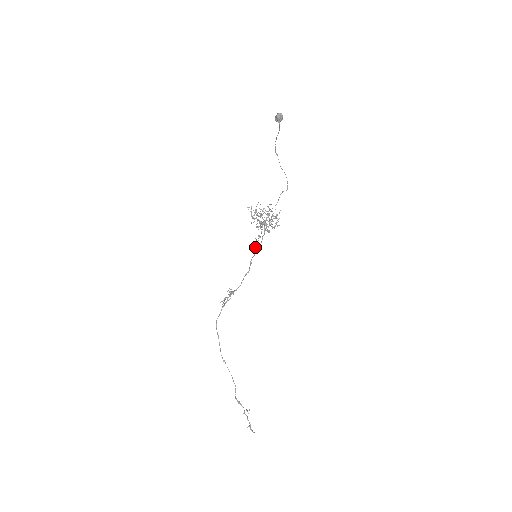
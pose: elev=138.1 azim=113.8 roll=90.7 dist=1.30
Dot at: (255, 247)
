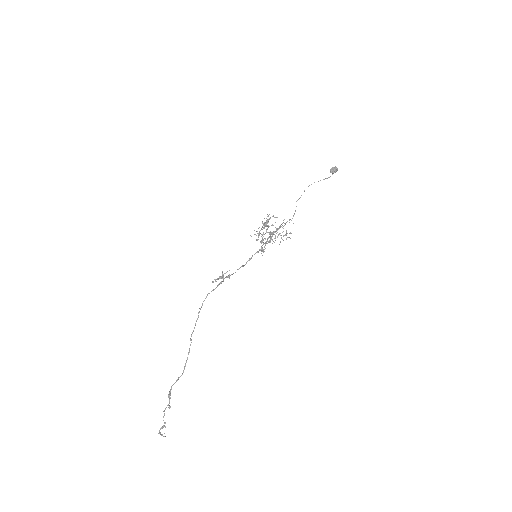
Dot at: (261, 248)
